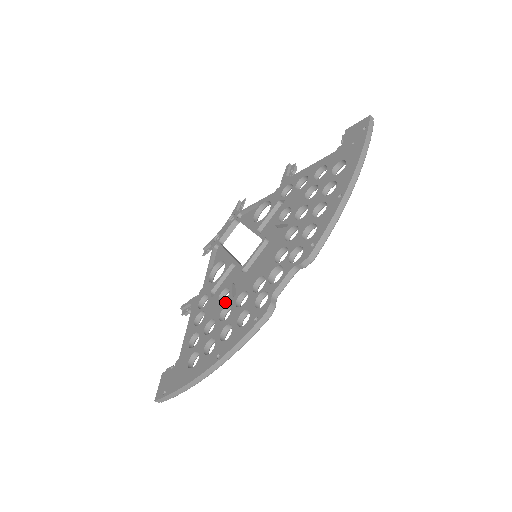
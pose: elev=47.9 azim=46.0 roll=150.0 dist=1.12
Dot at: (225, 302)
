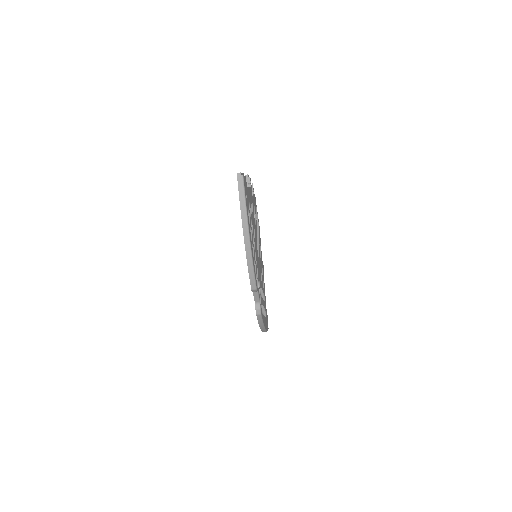
Dot at: occluded
